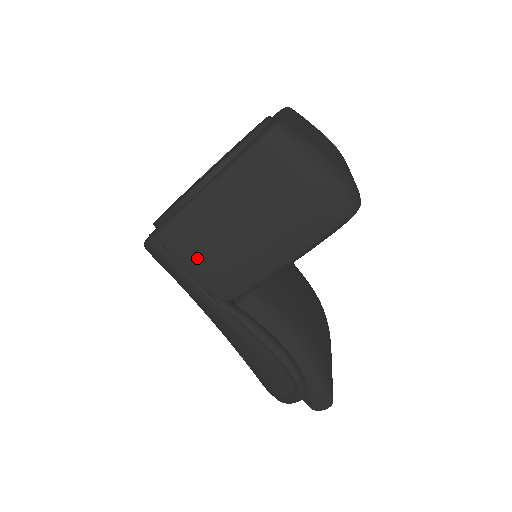
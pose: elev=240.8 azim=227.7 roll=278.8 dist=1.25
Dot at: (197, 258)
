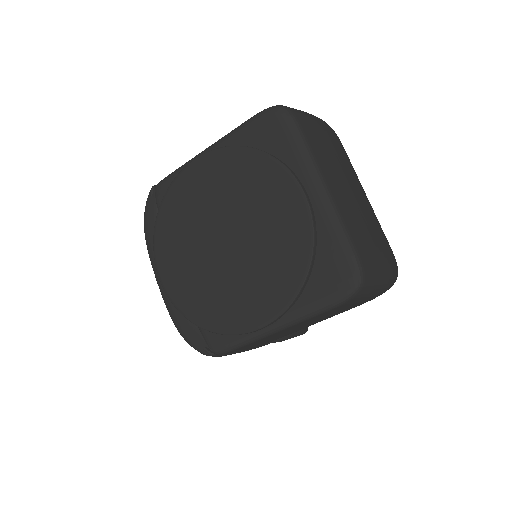
Dot at: occluded
